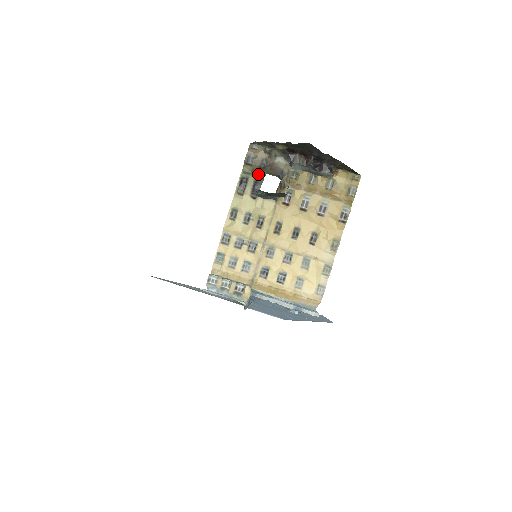
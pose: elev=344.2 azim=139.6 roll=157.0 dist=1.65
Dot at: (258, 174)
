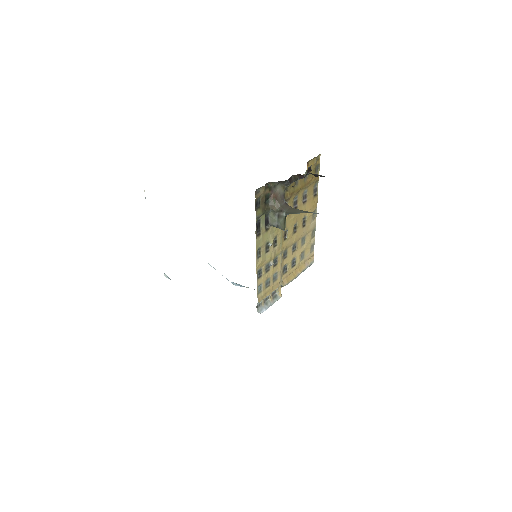
Dot at: (267, 210)
